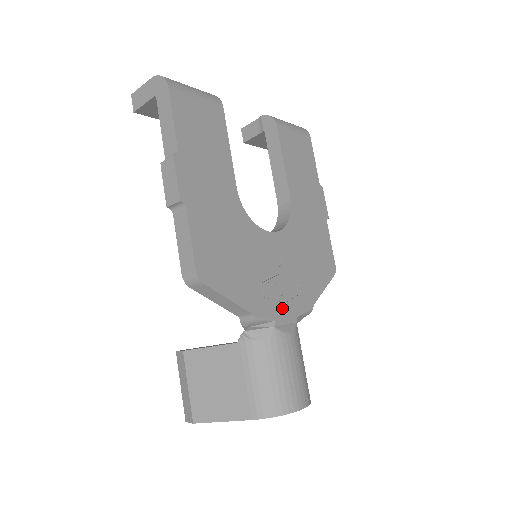
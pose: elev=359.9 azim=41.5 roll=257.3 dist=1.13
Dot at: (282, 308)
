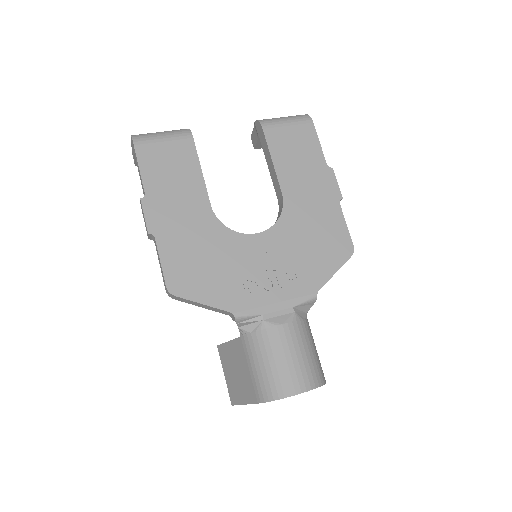
Dot at: (271, 302)
